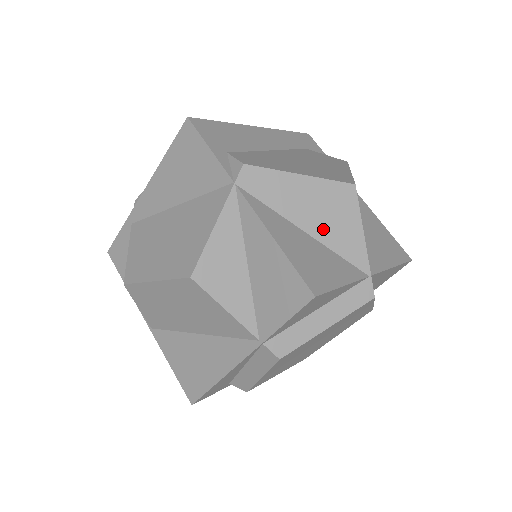
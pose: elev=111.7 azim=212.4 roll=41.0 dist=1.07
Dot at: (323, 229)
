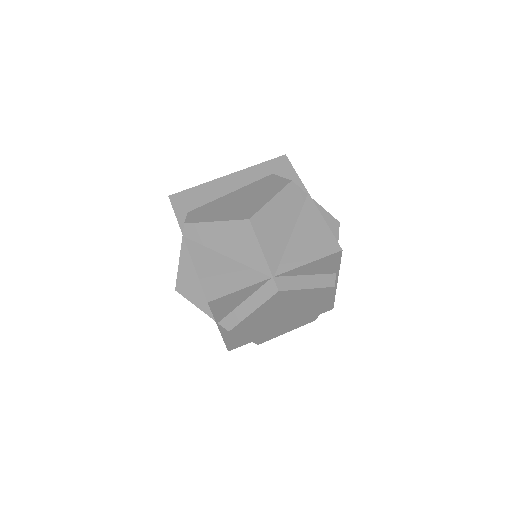
Dot at: (236, 252)
